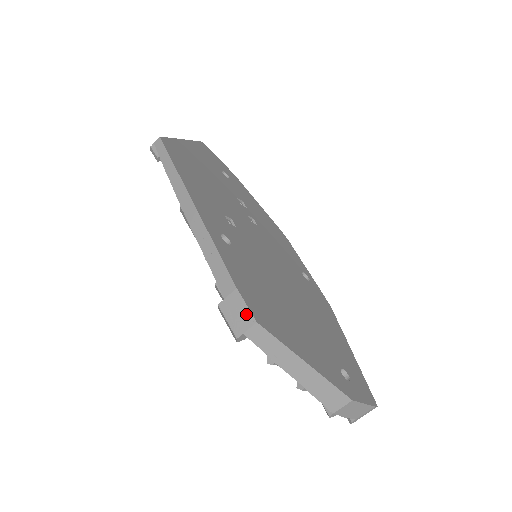
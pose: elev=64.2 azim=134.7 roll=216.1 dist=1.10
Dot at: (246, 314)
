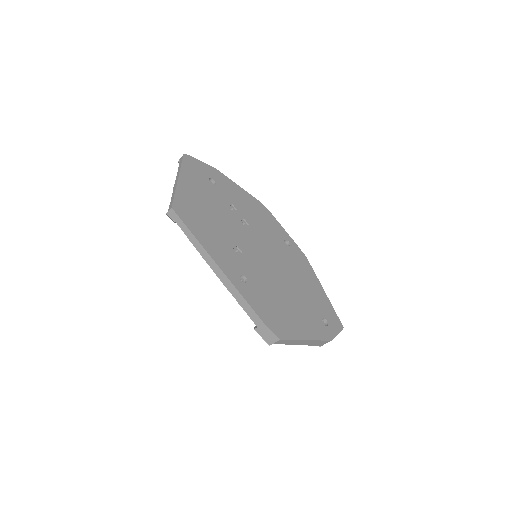
Dot at: (272, 336)
